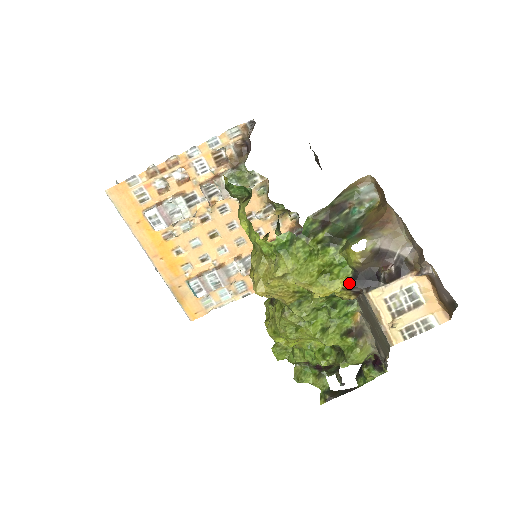
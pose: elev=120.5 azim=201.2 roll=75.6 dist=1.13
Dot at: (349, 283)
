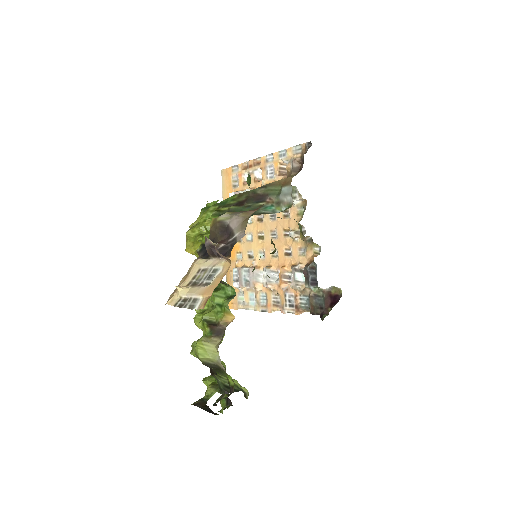
Dot at: (200, 247)
